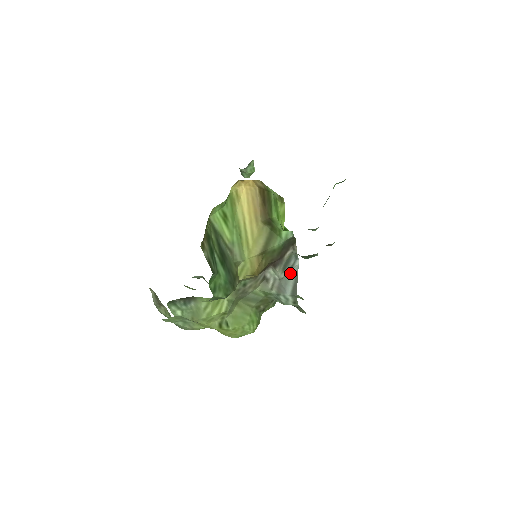
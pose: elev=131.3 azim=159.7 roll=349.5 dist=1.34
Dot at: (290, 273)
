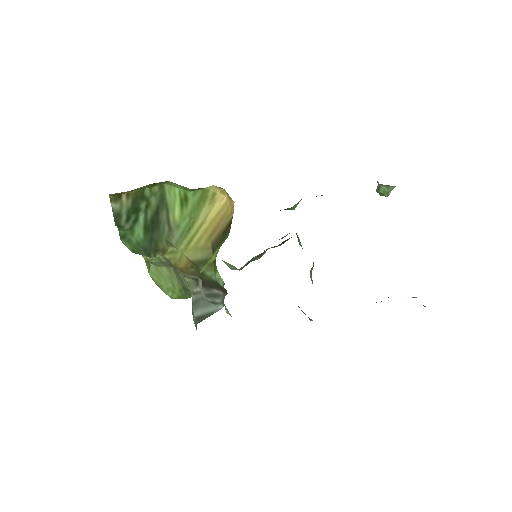
Dot at: (211, 304)
